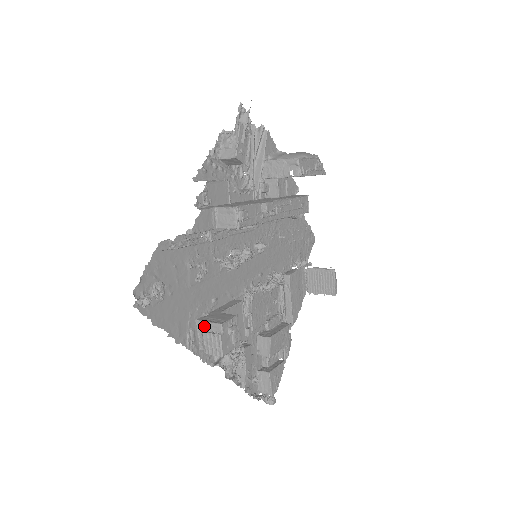
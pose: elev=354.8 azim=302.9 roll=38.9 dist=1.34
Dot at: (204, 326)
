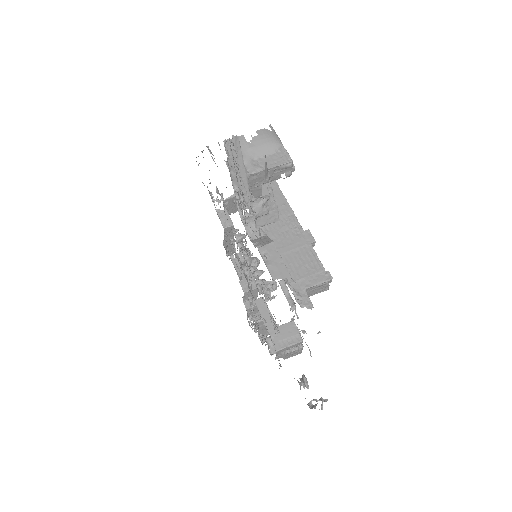
Dot at: (284, 350)
